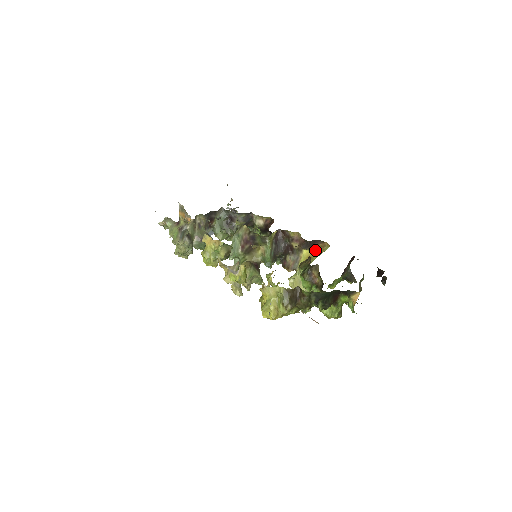
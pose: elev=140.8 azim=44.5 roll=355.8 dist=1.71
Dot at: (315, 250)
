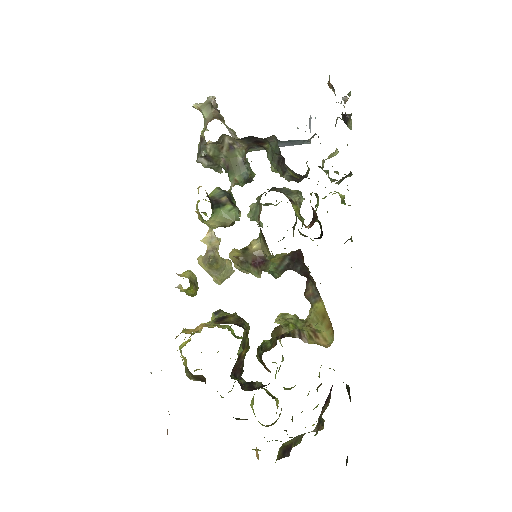
Dot at: occluded
